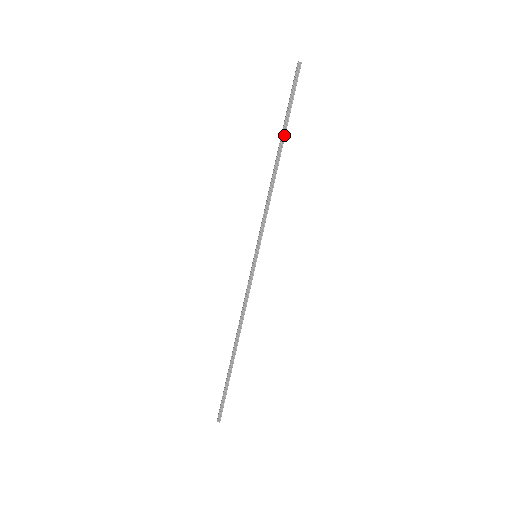
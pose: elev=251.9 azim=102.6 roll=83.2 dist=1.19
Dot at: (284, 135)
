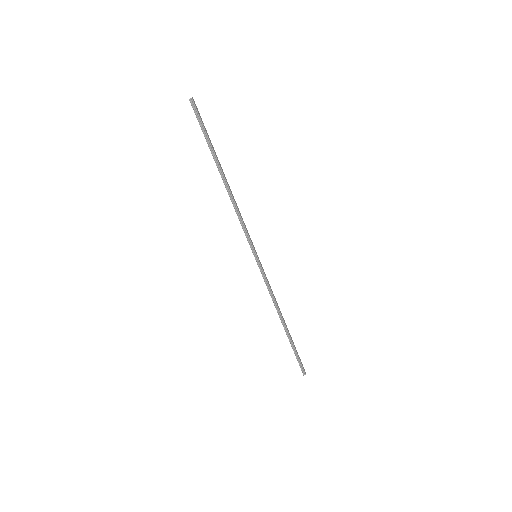
Dot at: (216, 160)
